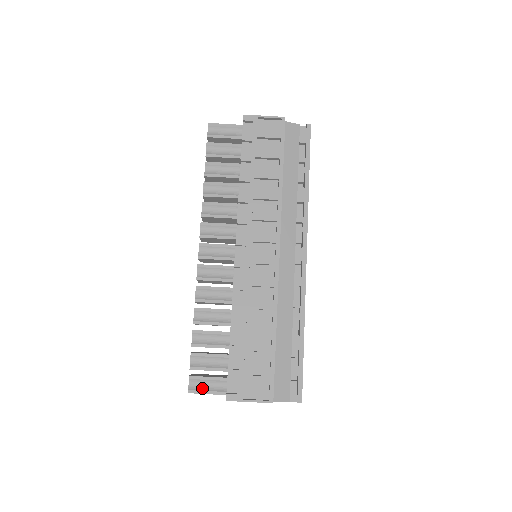
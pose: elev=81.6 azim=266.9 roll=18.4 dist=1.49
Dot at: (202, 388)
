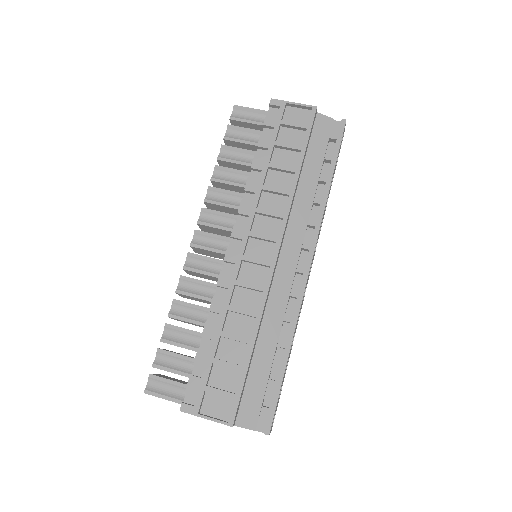
Dot at: (161, 391)
